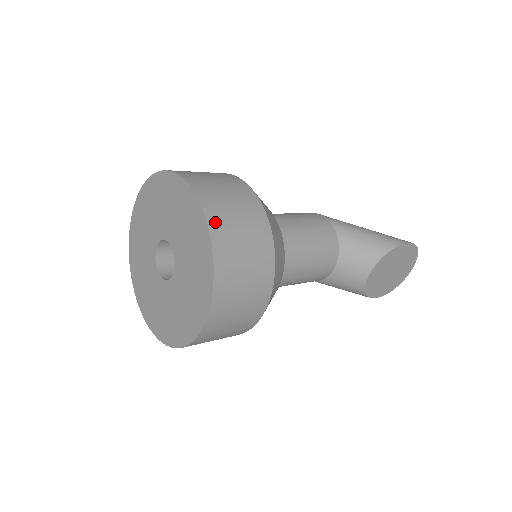
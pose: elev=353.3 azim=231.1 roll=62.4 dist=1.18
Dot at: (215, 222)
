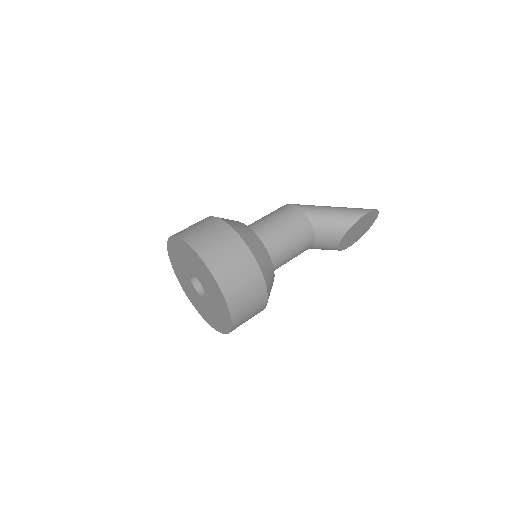
Dot at: (223, 281)
